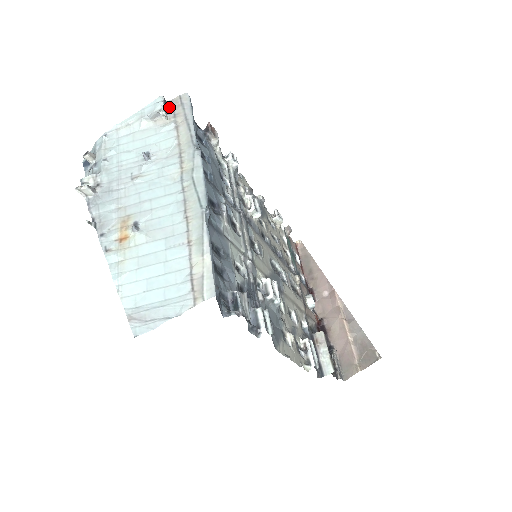
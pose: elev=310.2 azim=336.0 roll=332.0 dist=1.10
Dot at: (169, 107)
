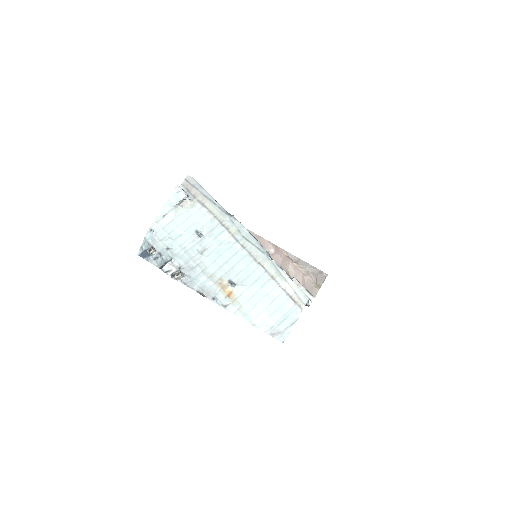
Dot at: (185, 191)
